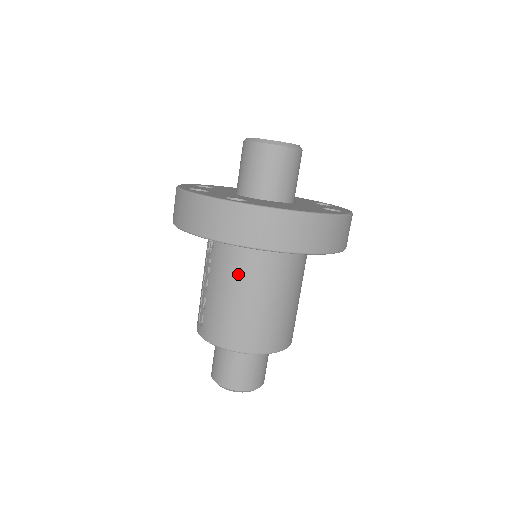
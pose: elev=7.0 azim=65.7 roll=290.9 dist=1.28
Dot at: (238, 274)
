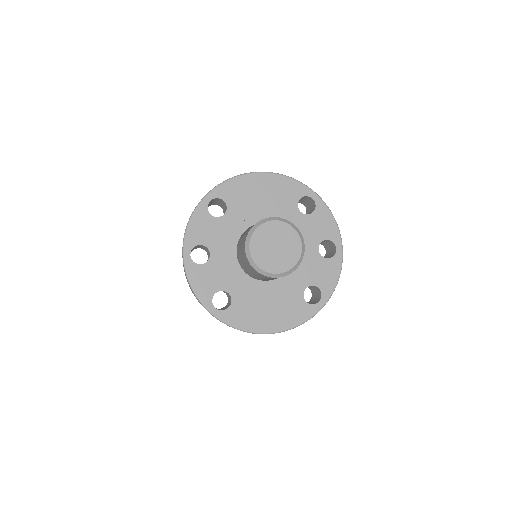
Dot at: occluded
